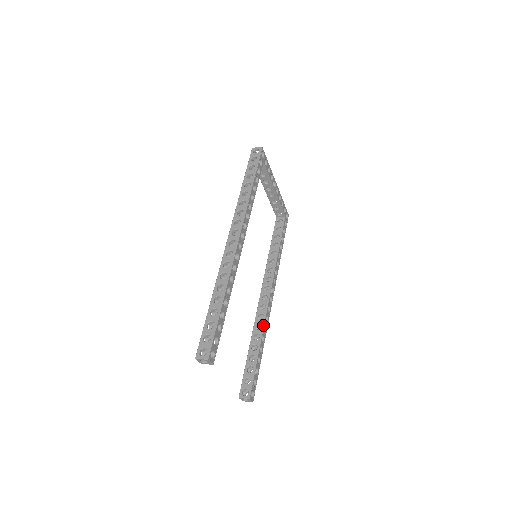
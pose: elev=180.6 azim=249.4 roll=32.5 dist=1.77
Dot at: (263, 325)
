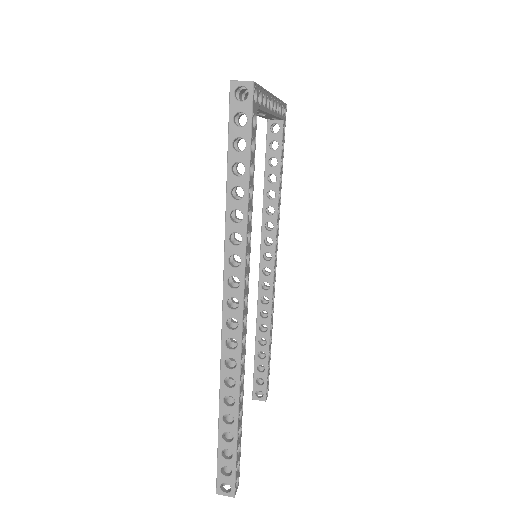
Dot at: (270, 313)
